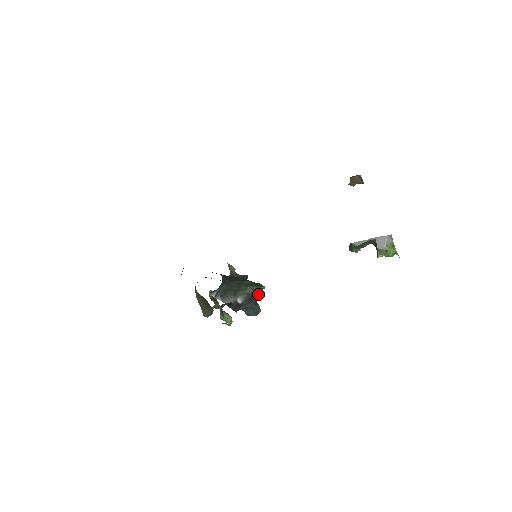
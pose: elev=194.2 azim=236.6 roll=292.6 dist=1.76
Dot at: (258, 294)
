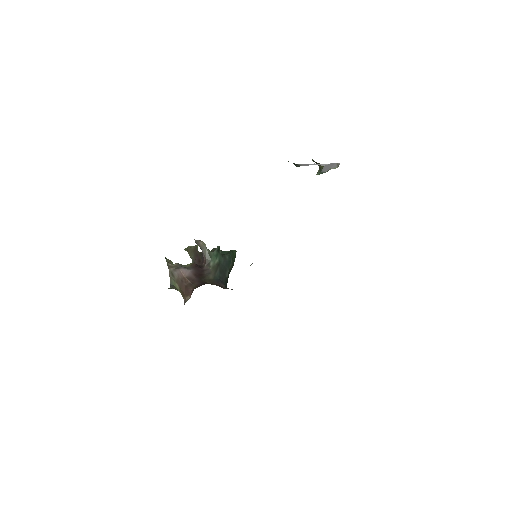
Dot at: occluded
